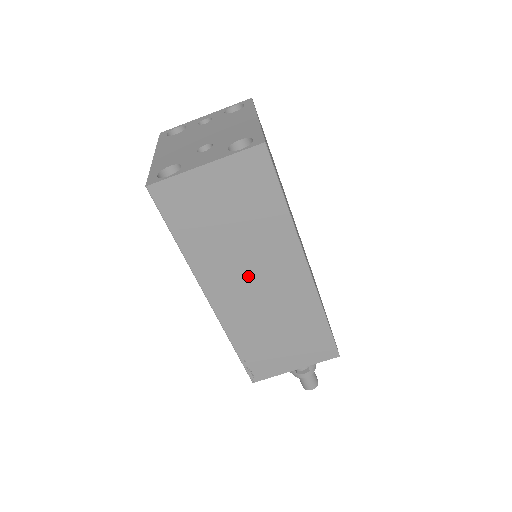
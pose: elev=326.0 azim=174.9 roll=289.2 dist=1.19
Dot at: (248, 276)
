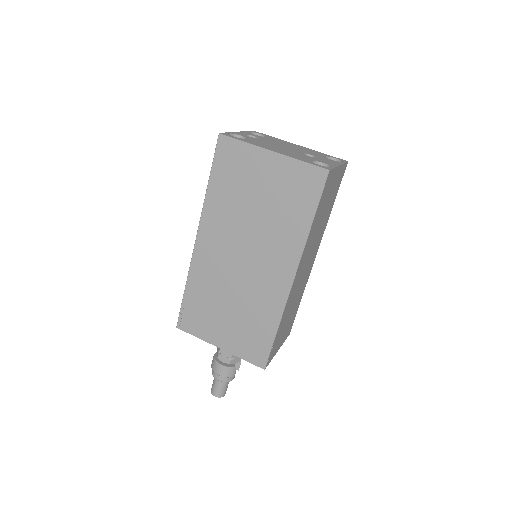
Dot at: (308, 258)
